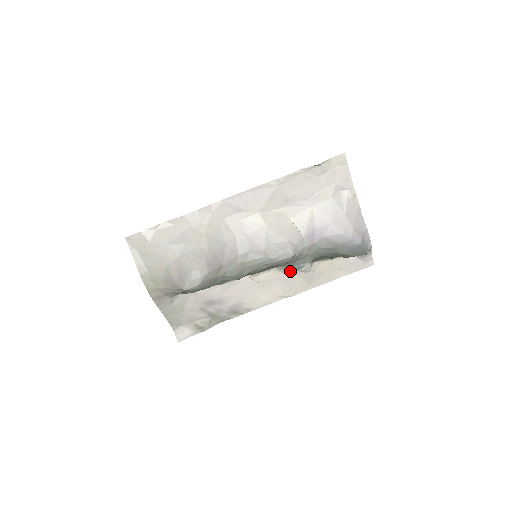
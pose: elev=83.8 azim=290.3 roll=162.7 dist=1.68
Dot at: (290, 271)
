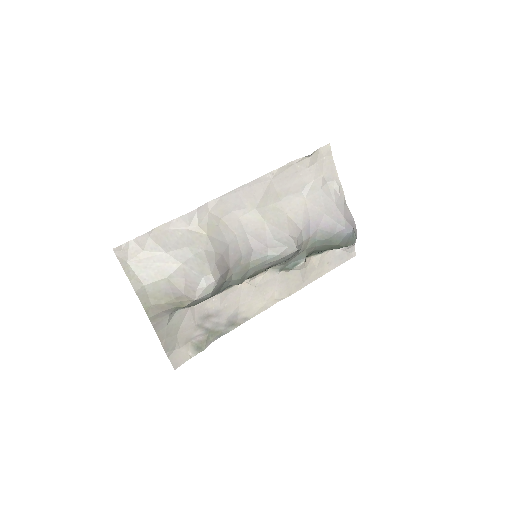
Dot at: (285, 270)
